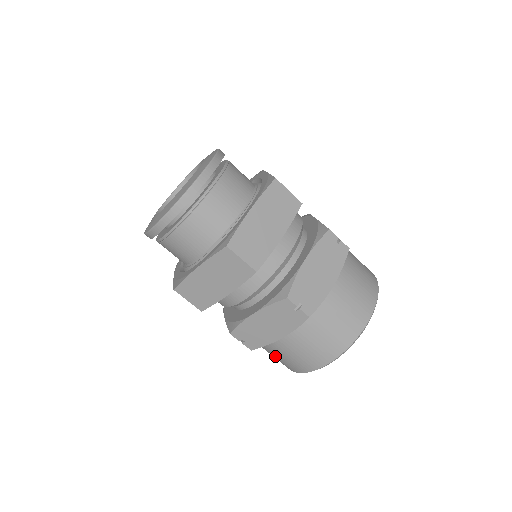
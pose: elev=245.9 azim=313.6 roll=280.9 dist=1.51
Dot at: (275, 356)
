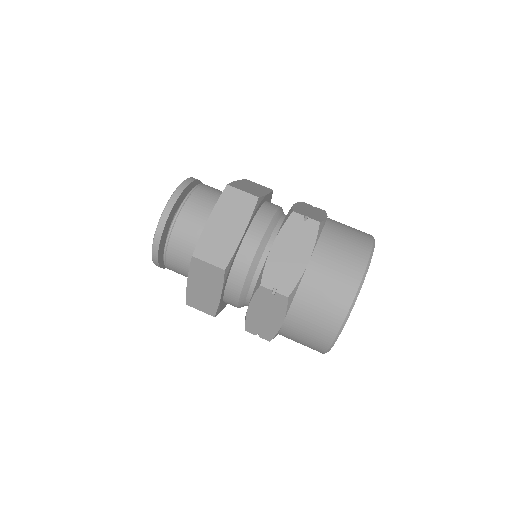
Dot at: (315, 308)
